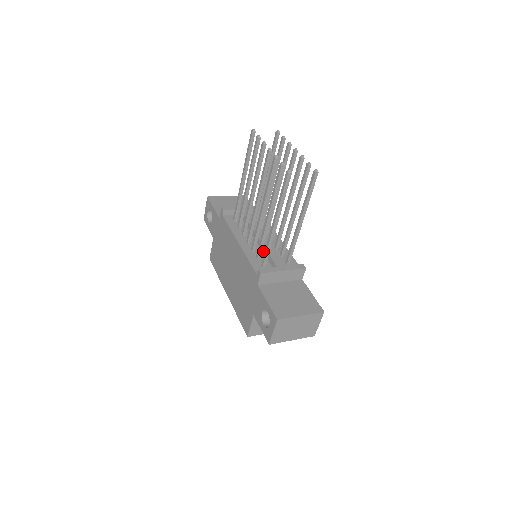
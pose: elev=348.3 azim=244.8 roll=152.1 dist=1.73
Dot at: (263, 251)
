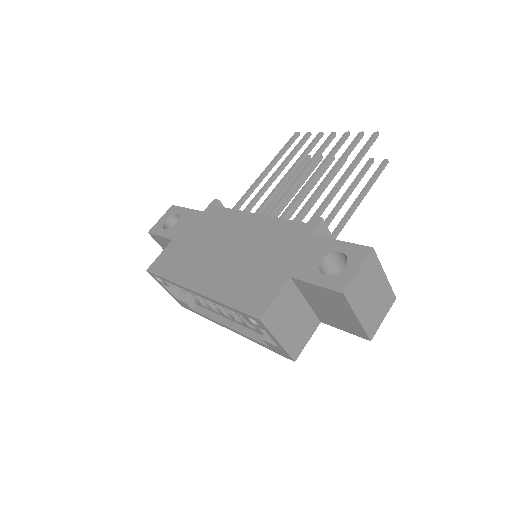
Dot at: occluded
